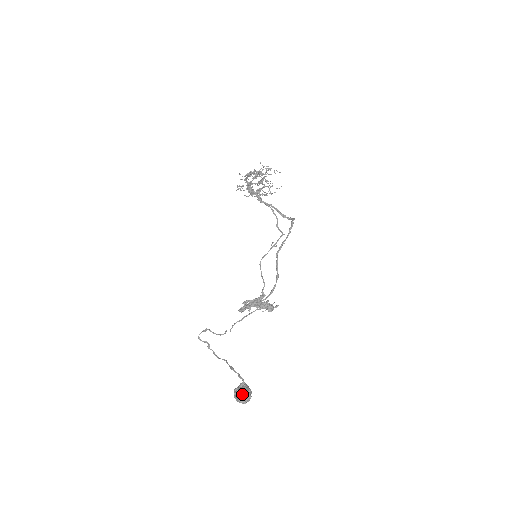
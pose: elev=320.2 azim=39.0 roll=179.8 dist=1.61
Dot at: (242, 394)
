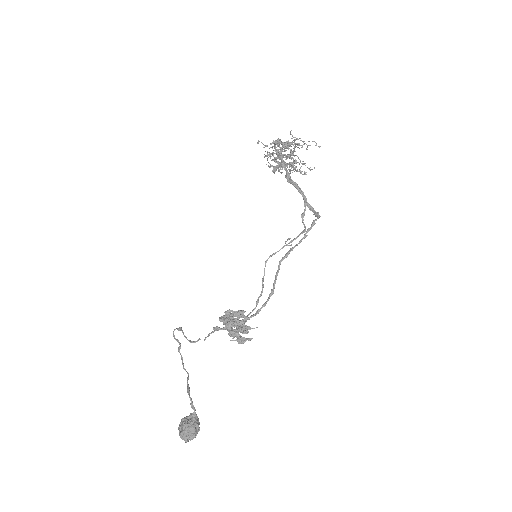
Dot at: (185, 430)
